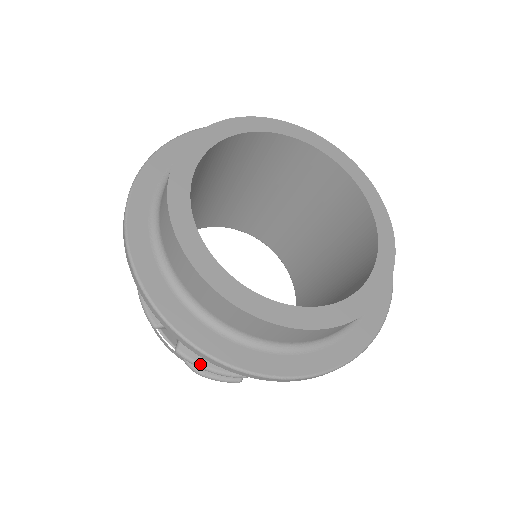
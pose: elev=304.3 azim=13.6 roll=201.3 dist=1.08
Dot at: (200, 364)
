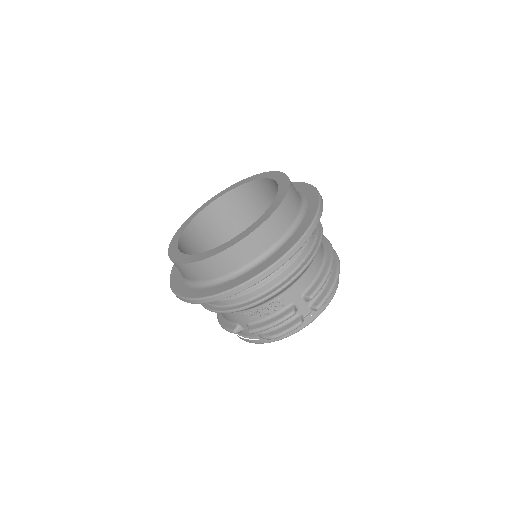
Dot at: (263, 327)
